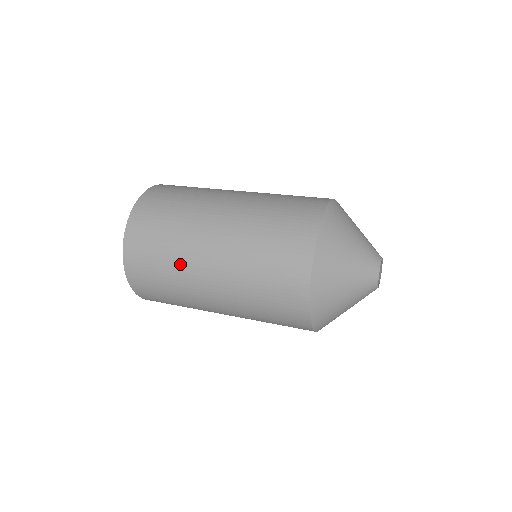
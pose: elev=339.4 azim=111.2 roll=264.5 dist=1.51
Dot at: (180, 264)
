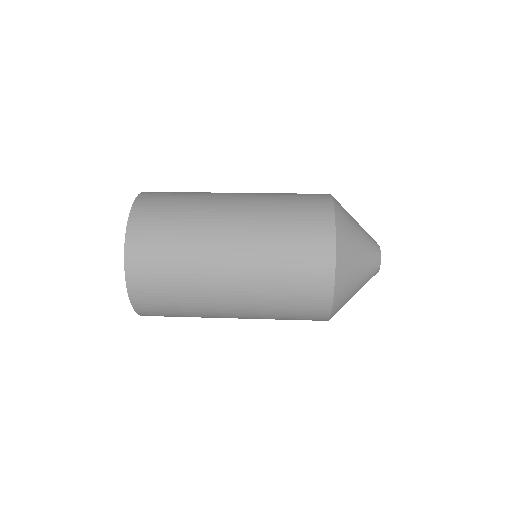
Dot at: (197, 222)
